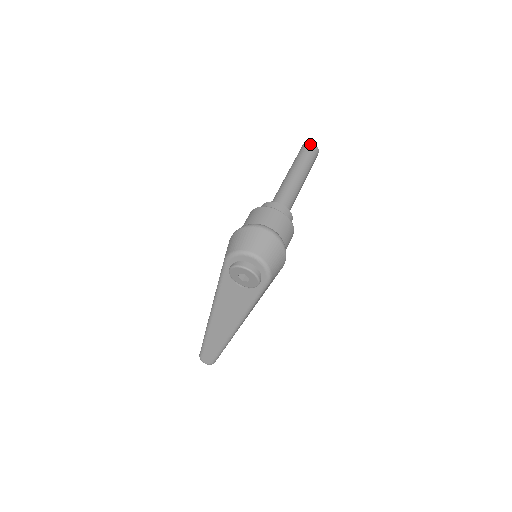
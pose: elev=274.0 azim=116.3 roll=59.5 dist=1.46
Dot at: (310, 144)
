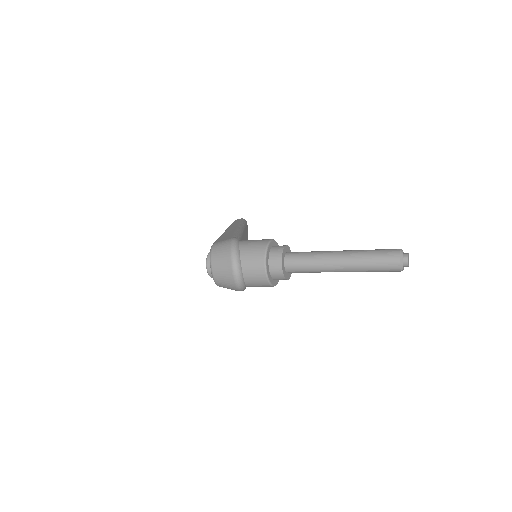
Dot at: (397, 261)
